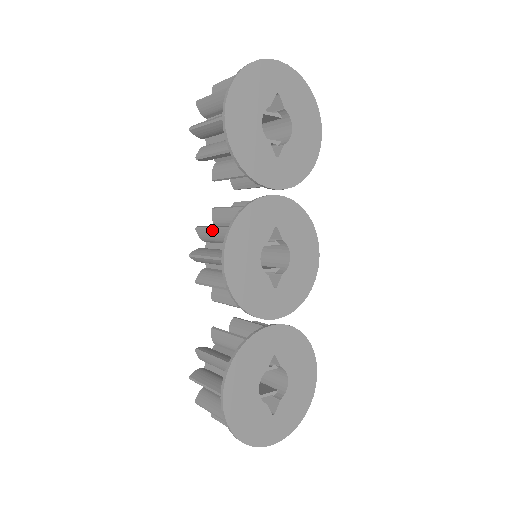
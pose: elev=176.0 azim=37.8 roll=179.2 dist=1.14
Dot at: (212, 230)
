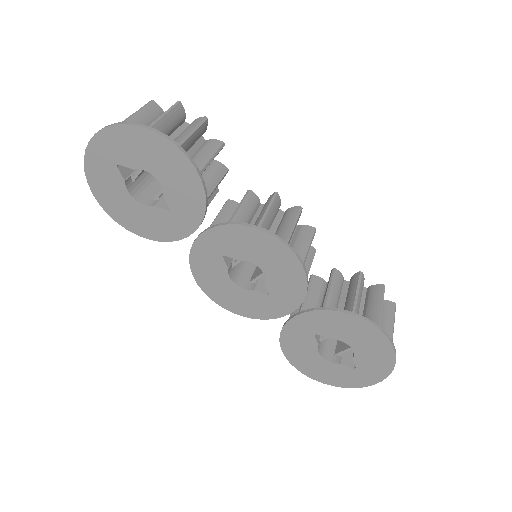
Dot at: occluded
